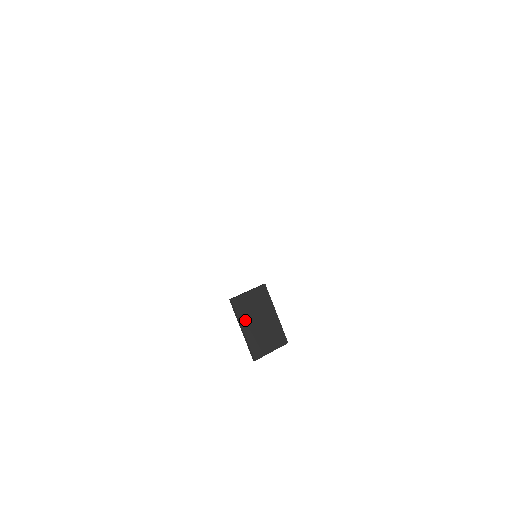
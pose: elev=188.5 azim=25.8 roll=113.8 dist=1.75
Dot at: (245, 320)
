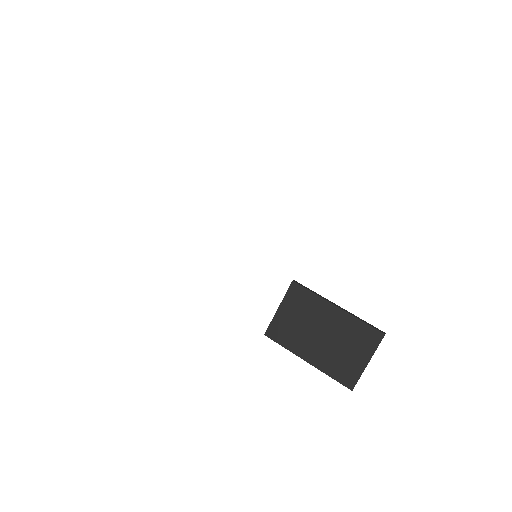
Dot at: (300, 347)
